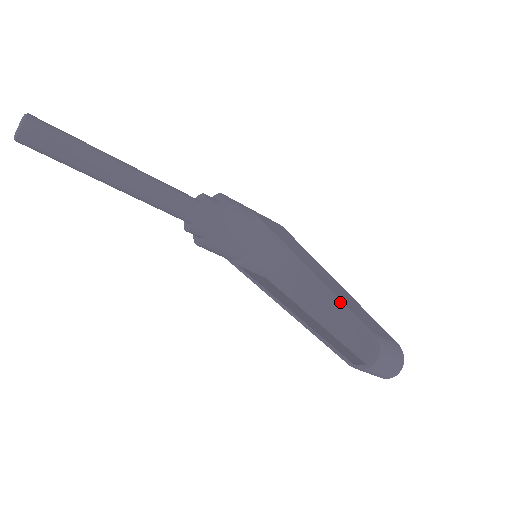
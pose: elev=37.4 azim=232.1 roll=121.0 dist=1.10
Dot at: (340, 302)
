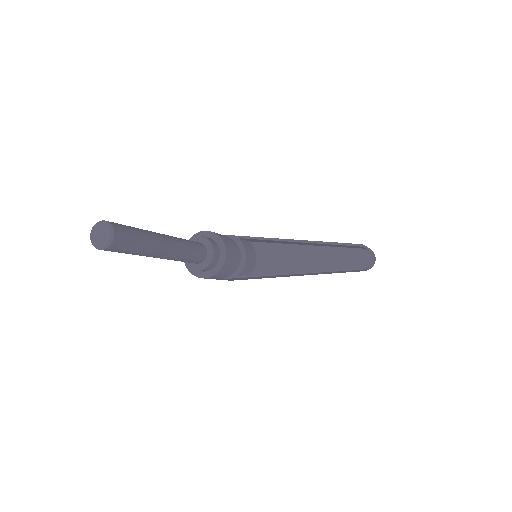
Dot at: (330, 243)
